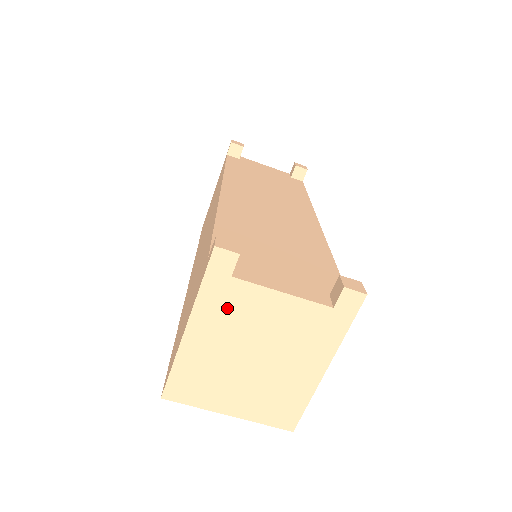
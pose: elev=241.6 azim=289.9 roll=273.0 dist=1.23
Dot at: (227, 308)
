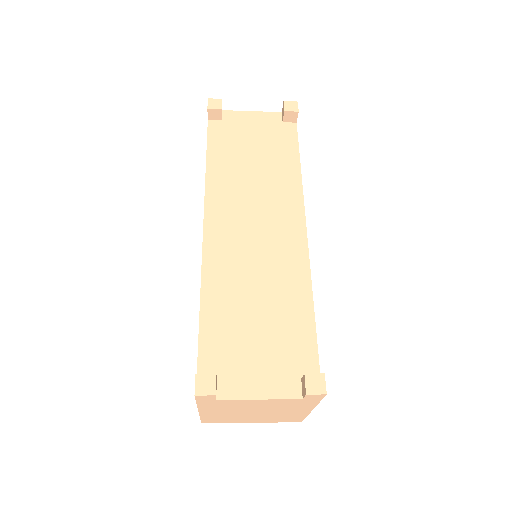
Dot at: (222, 406)
